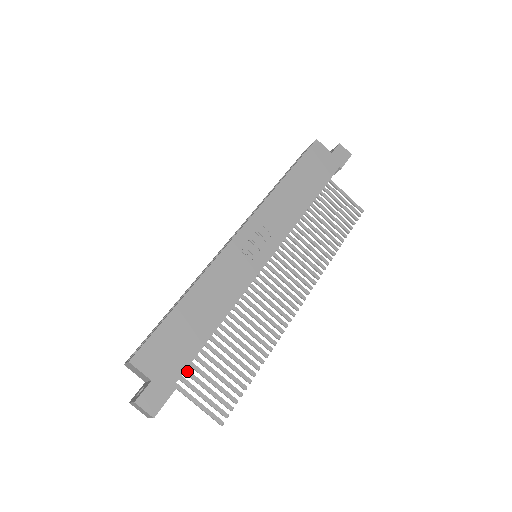
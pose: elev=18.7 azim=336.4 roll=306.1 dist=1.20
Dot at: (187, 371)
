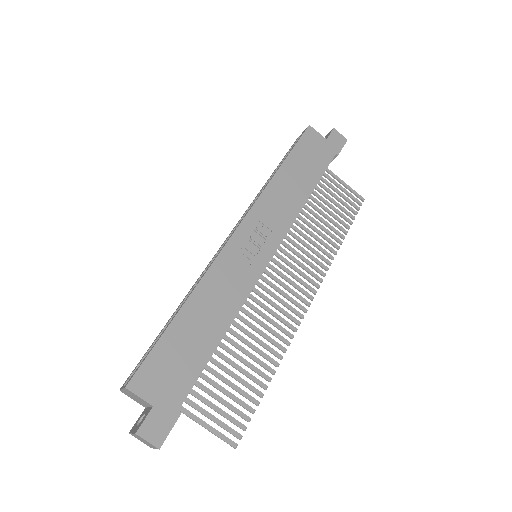
Dot at: (191, 391)
